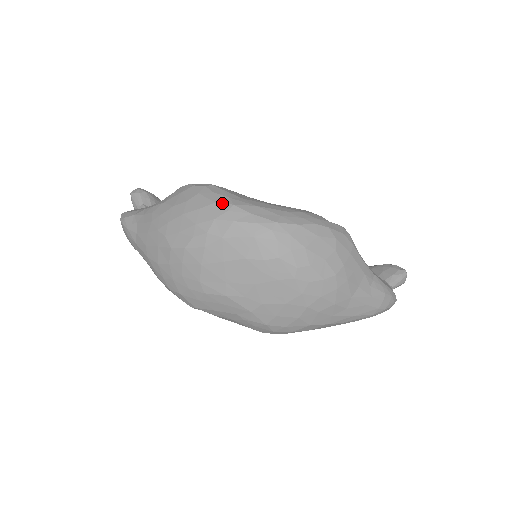
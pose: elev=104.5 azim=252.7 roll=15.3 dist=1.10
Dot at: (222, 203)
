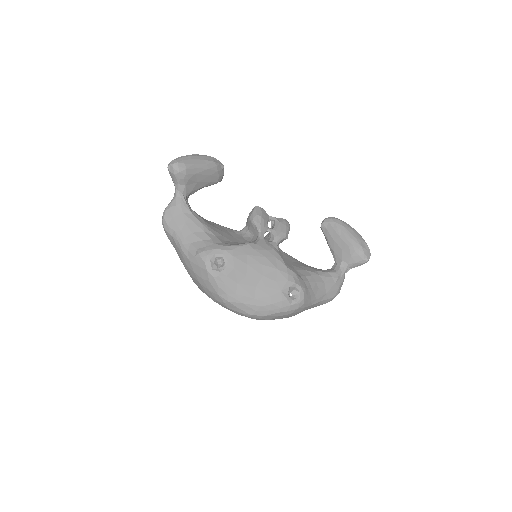
Dot at: (222, 297)
